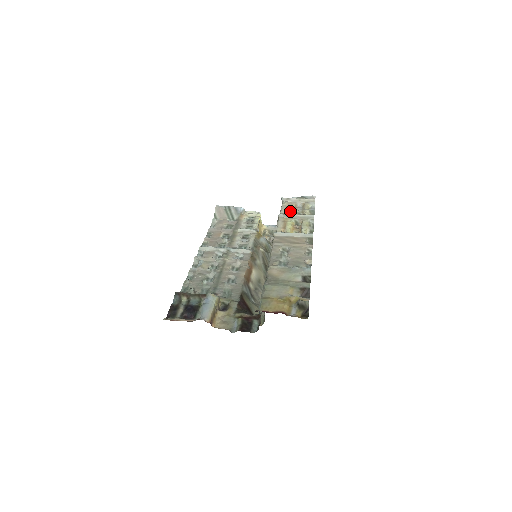
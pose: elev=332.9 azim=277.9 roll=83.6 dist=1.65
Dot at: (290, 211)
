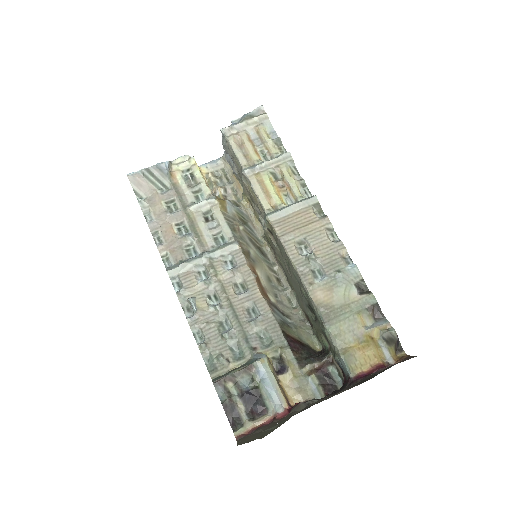
Dot at: (251, 155)
